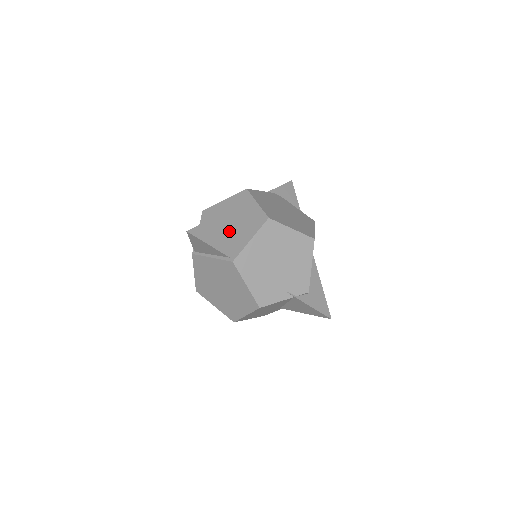
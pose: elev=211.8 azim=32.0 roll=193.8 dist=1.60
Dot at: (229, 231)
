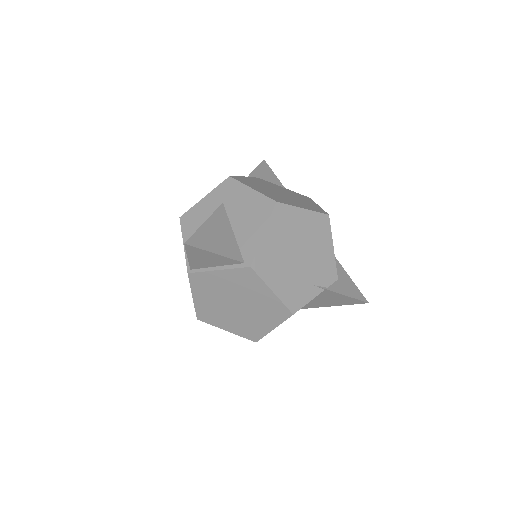
Dot at: (229, 231)
